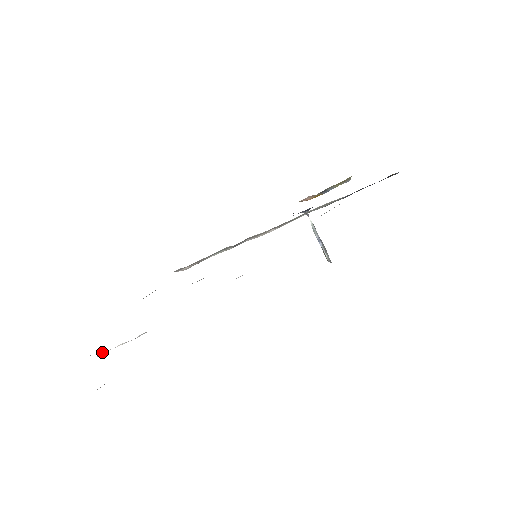
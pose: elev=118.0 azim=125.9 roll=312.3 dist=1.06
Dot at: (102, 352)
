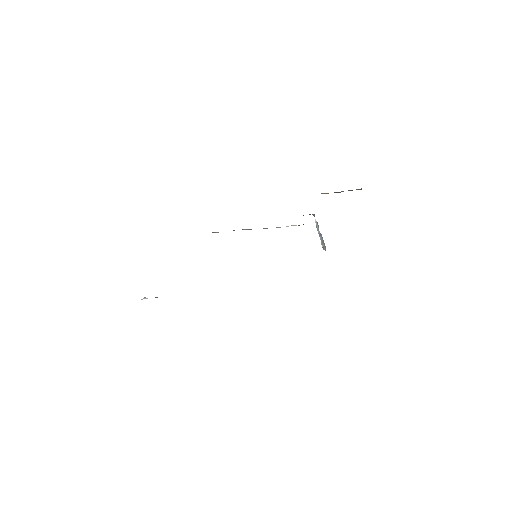
Dot at: (145, 298)
